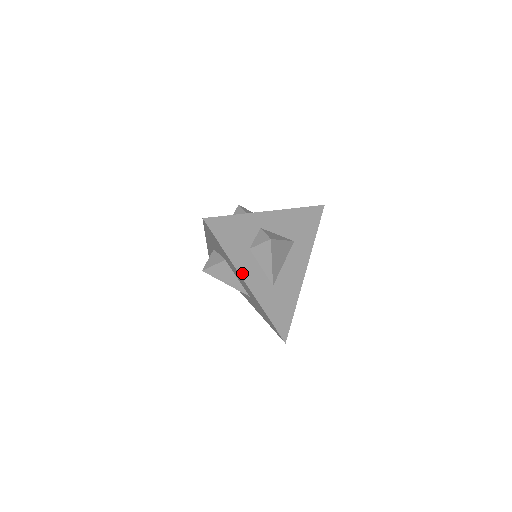
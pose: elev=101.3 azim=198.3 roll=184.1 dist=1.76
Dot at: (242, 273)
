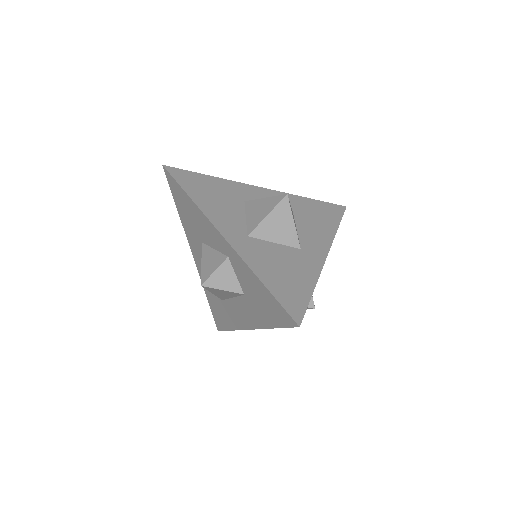
Dot at: occluded
